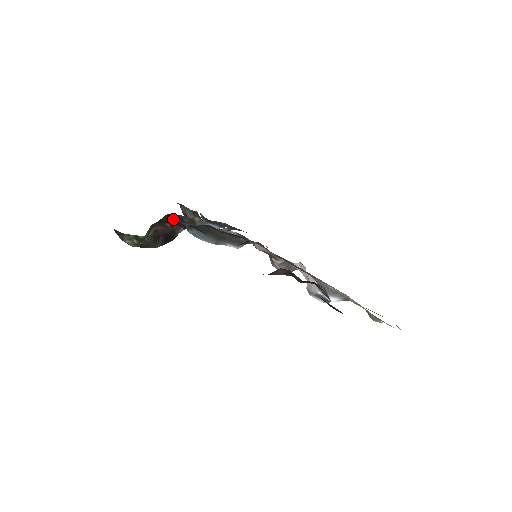
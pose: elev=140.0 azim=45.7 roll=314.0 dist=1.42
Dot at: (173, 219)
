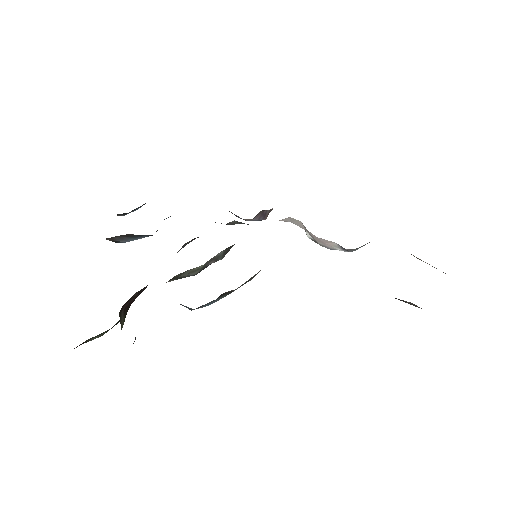
Dot at: occluded
